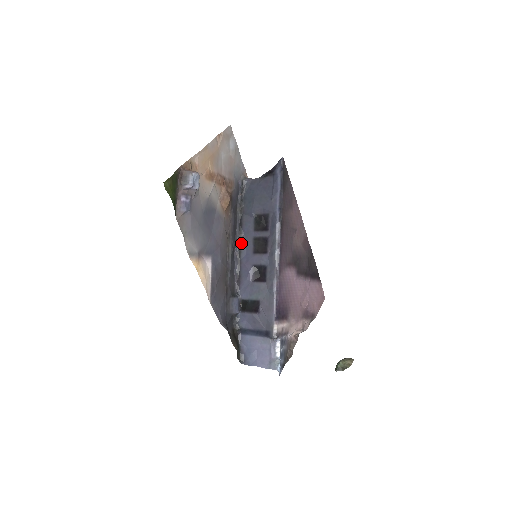
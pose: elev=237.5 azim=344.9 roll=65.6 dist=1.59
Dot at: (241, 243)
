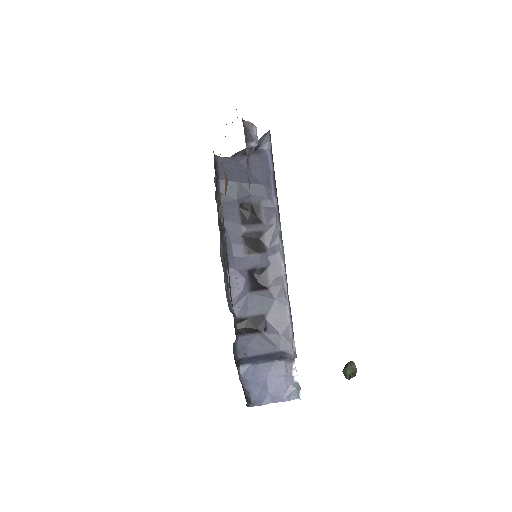
Dot at: occluded
